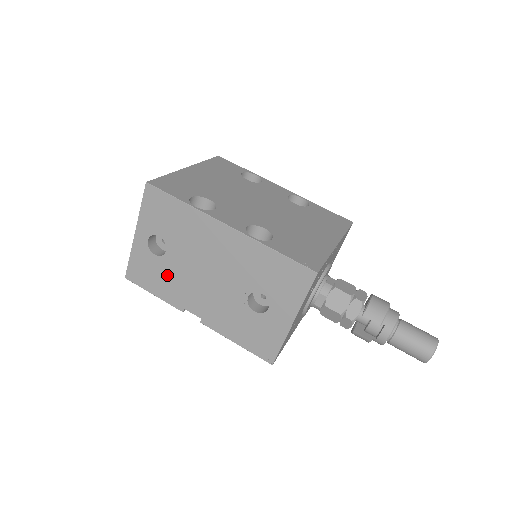
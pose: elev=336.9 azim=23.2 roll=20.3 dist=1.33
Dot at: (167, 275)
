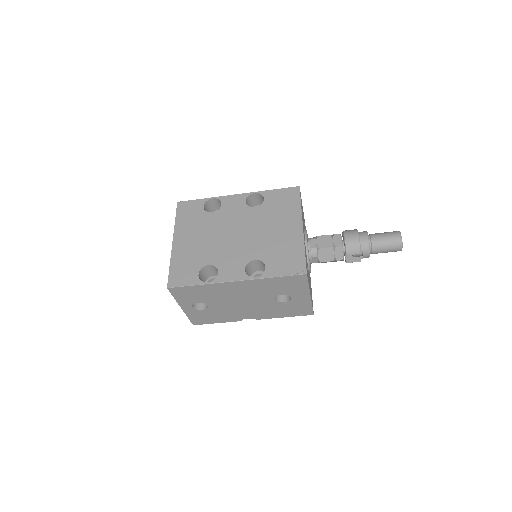
Dot at: (218, 313)
